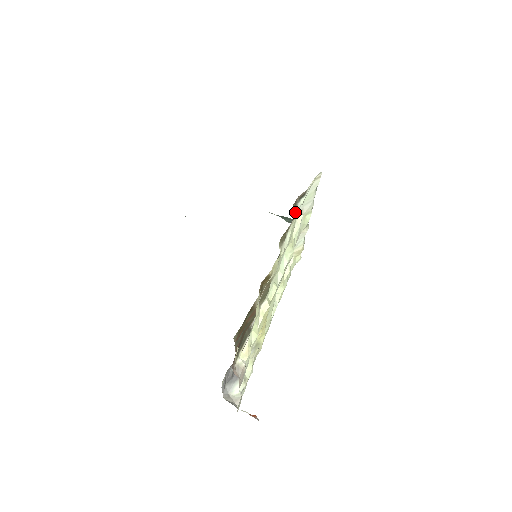
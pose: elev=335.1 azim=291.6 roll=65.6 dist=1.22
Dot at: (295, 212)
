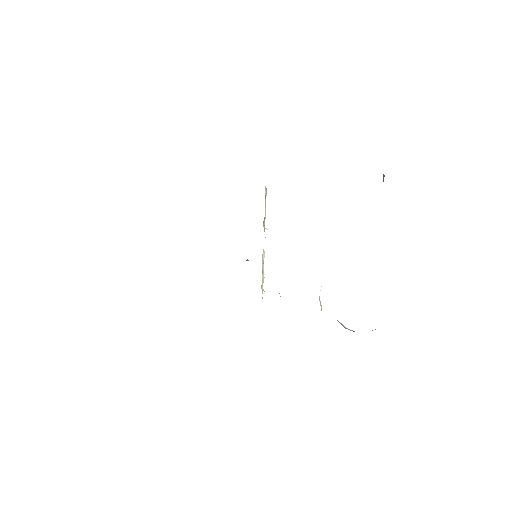
Dot at: occluded
